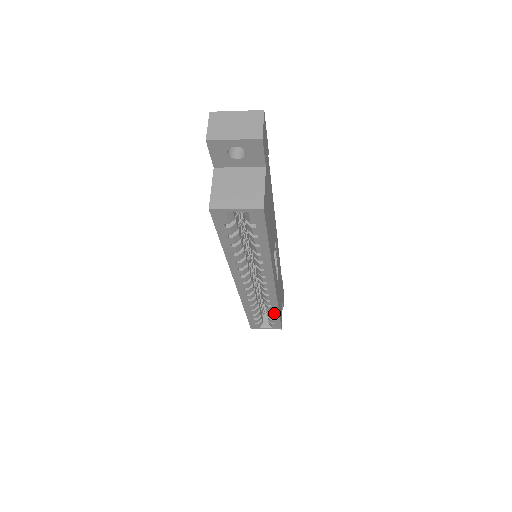
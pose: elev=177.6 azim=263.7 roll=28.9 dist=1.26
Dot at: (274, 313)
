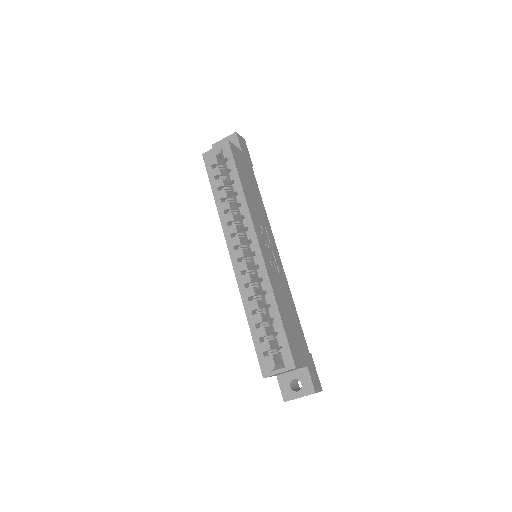
Dot at: (274, 314)
